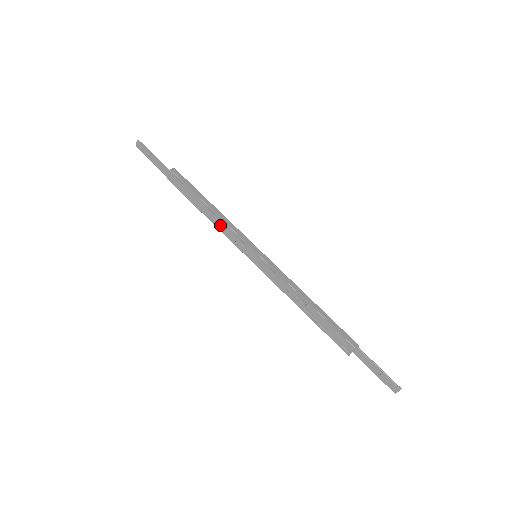
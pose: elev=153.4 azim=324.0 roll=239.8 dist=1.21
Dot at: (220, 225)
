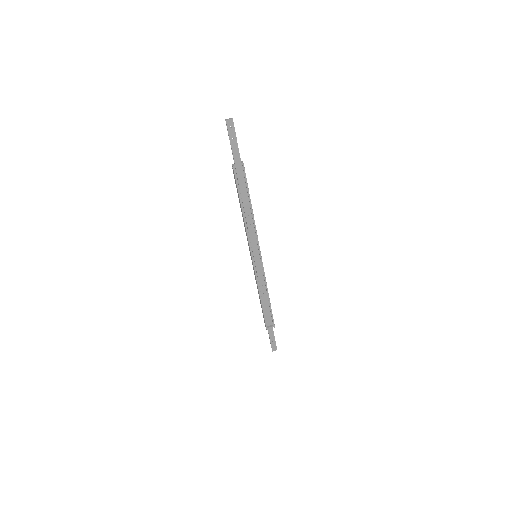
Dot at: (250, 226)
